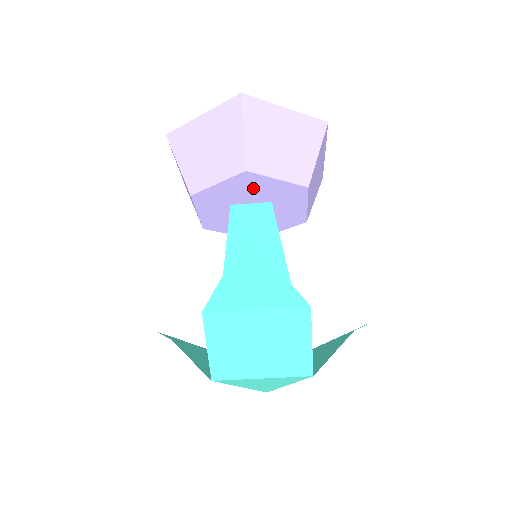
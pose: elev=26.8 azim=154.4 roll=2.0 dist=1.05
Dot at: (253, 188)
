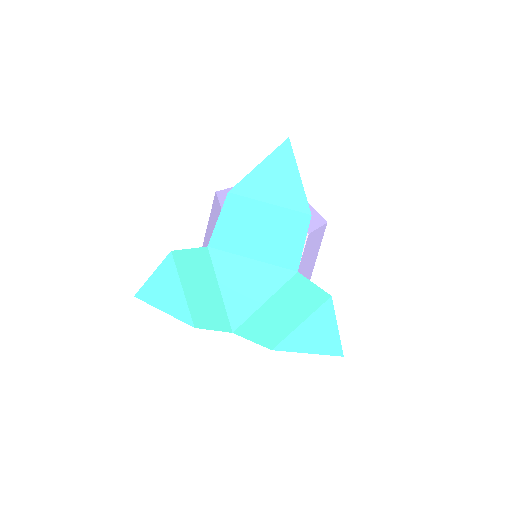
Dot at: occluded
